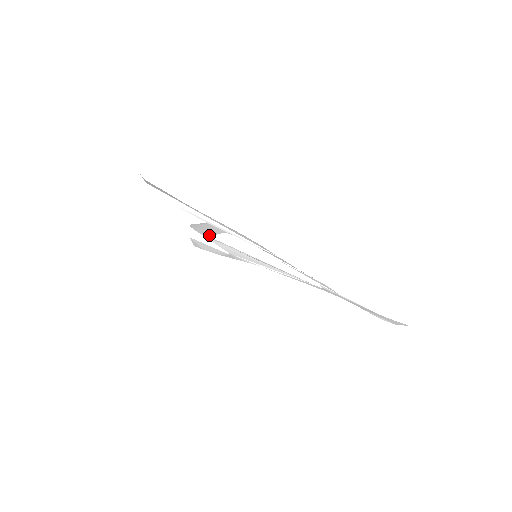
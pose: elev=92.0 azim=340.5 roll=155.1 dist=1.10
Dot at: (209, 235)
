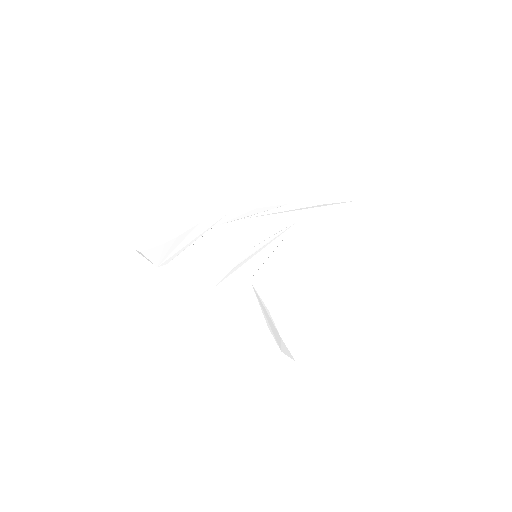
Dot at: (218, 273)
